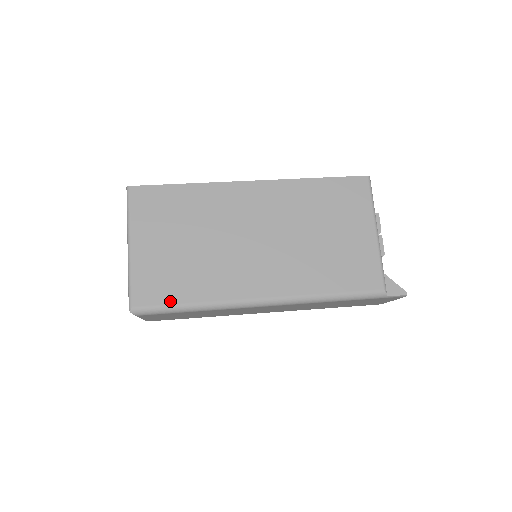
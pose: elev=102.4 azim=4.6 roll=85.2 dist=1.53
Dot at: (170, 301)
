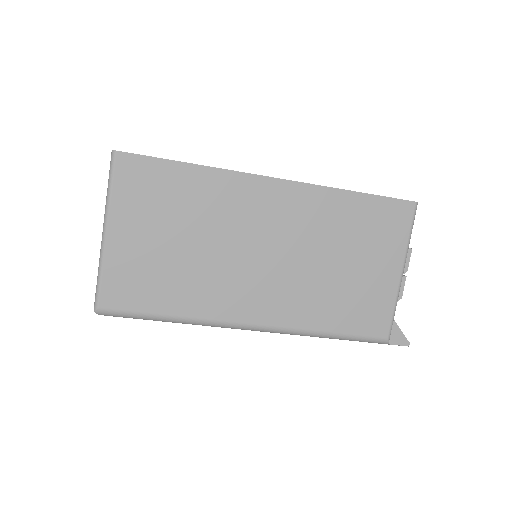
Dot at: (145, 309)
